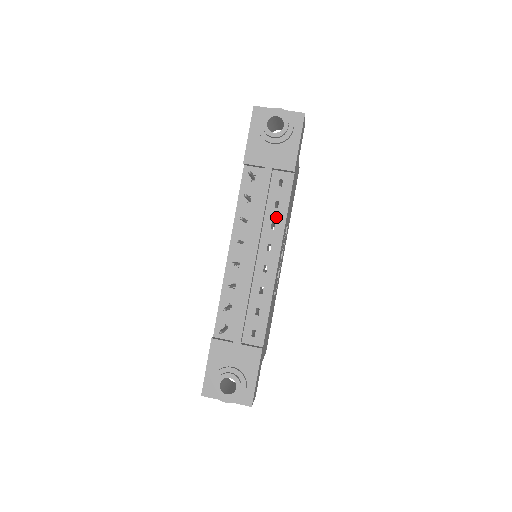
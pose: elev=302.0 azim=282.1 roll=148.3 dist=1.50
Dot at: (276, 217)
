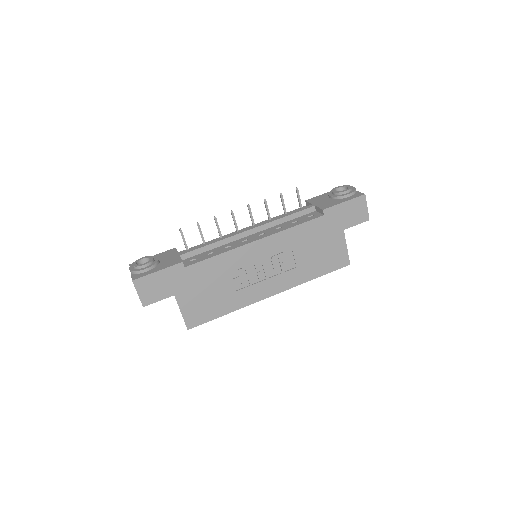
Dot at: (286, 226)
